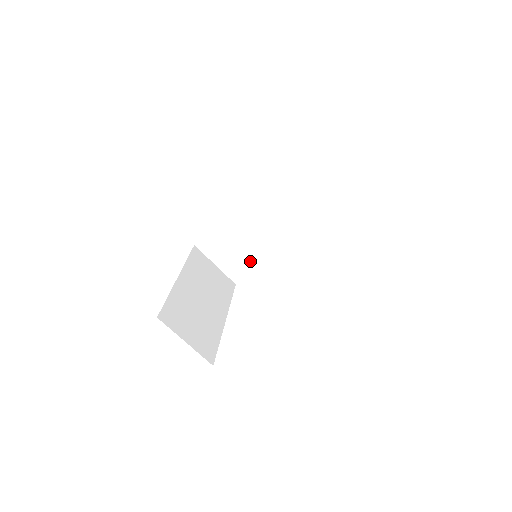
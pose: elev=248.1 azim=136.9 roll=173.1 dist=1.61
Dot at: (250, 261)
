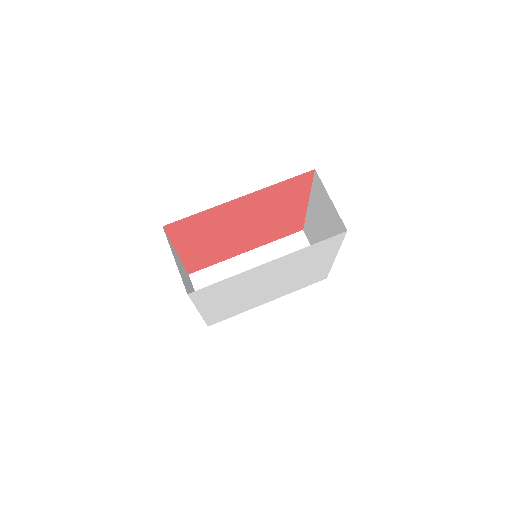
Dot at: occluded
